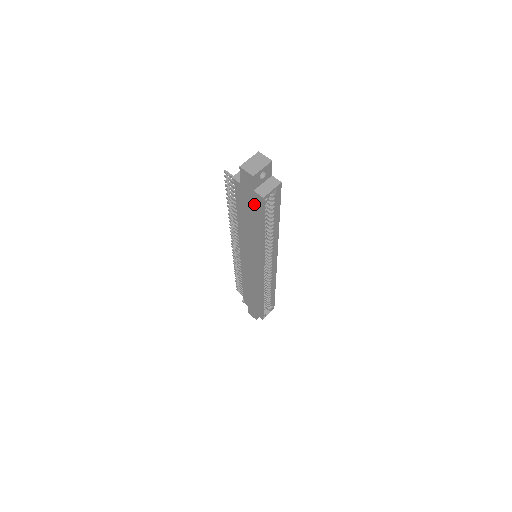
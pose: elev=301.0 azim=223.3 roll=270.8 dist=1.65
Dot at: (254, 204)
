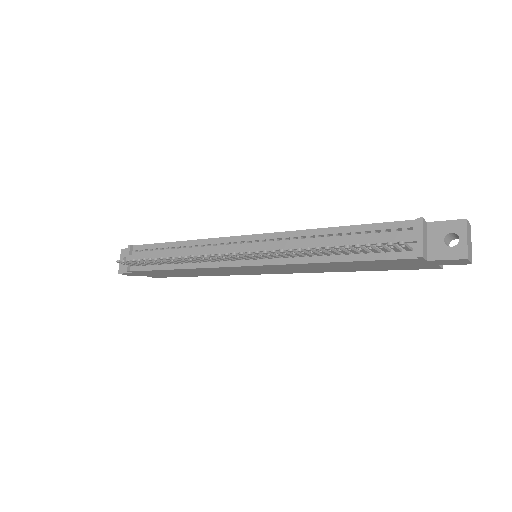
Dot at: (409, 267)
